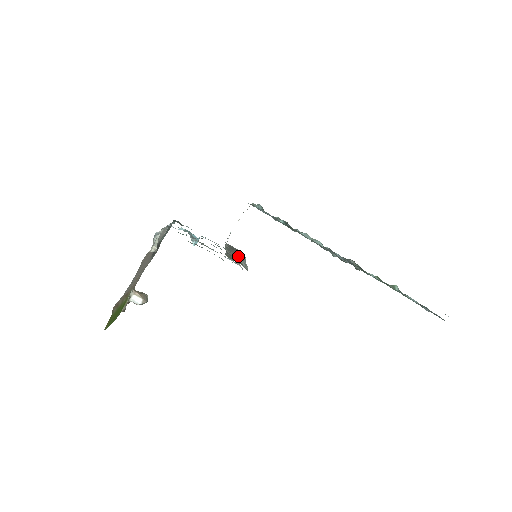
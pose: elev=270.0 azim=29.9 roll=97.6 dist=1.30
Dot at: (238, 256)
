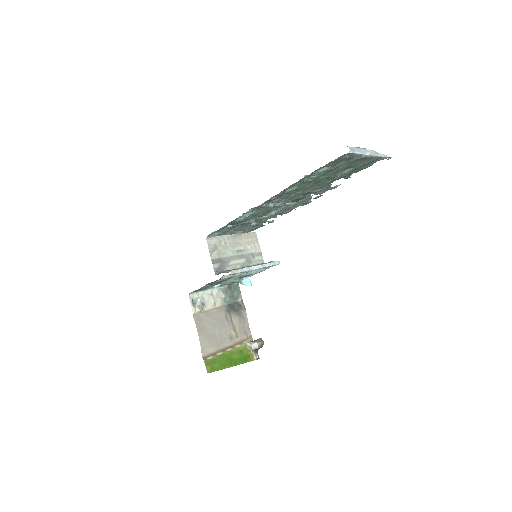
Dot at: occluded
